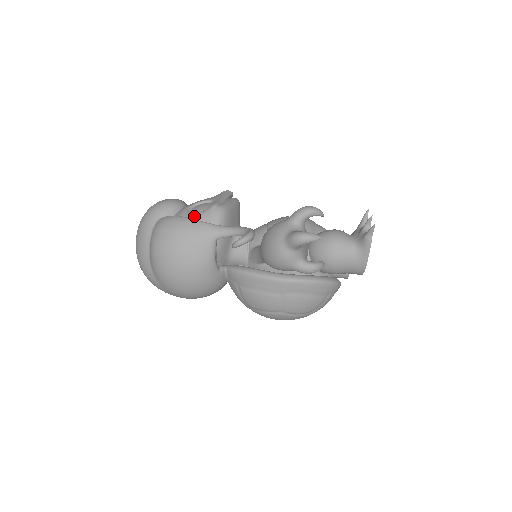
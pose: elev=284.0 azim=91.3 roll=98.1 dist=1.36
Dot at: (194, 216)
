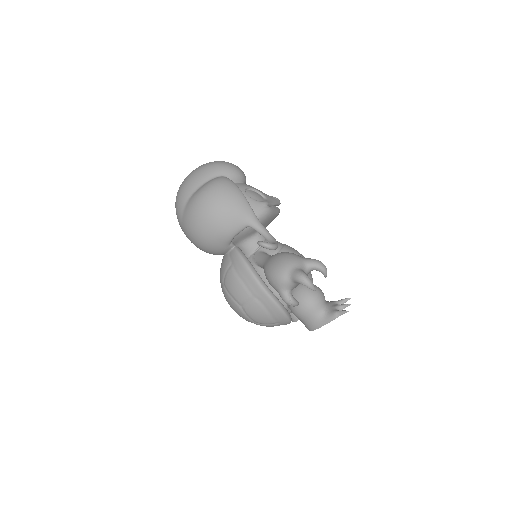
Dot at: (248, 197)
